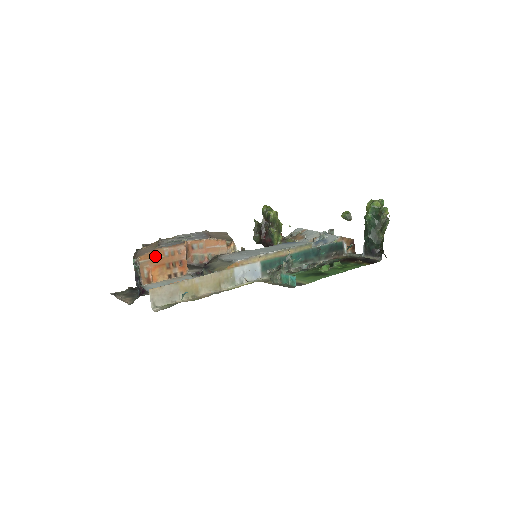
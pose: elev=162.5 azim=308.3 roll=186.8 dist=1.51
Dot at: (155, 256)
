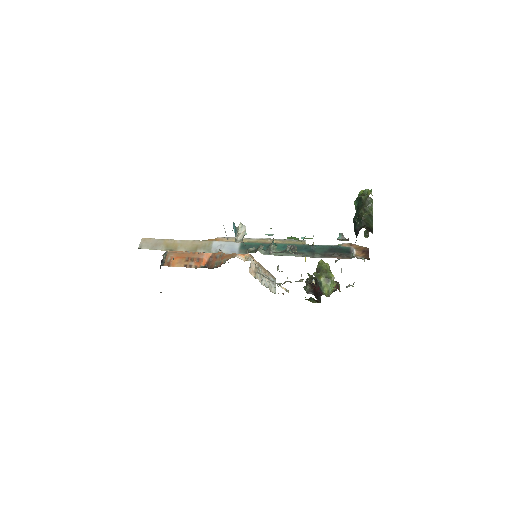
Dot at: (180, 251)
